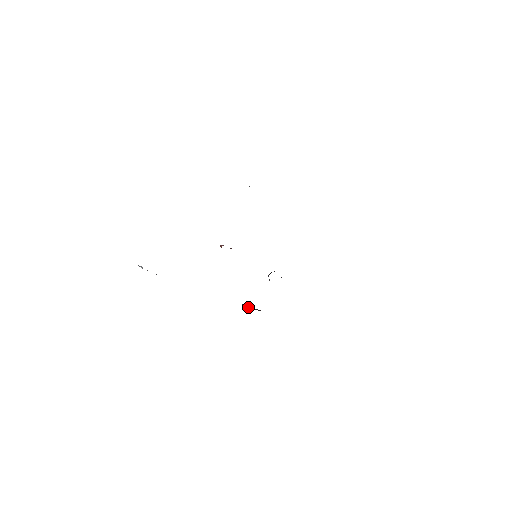
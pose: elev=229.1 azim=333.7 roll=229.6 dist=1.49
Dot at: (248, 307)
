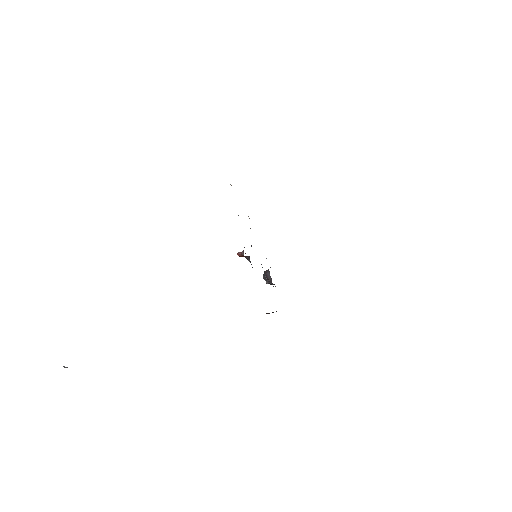
Dot at: occluded
